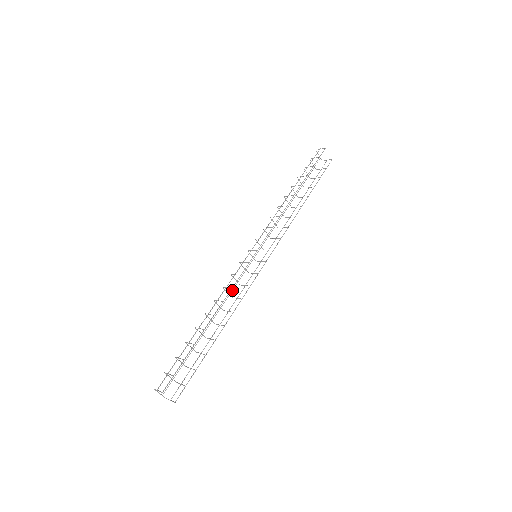
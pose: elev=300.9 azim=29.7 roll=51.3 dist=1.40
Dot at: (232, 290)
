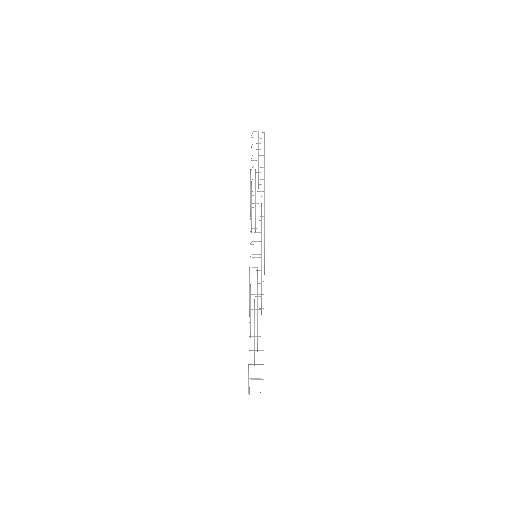
Dot at: occluded
